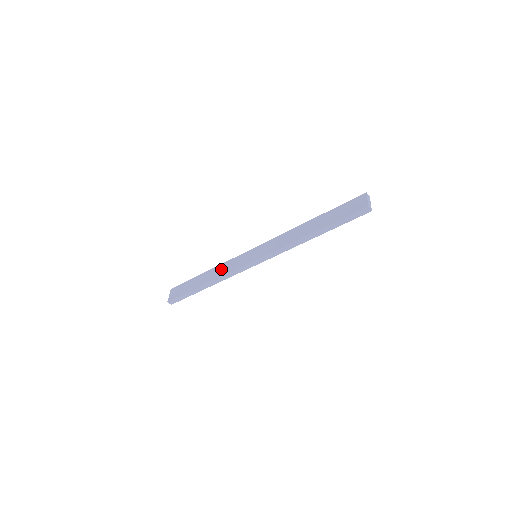
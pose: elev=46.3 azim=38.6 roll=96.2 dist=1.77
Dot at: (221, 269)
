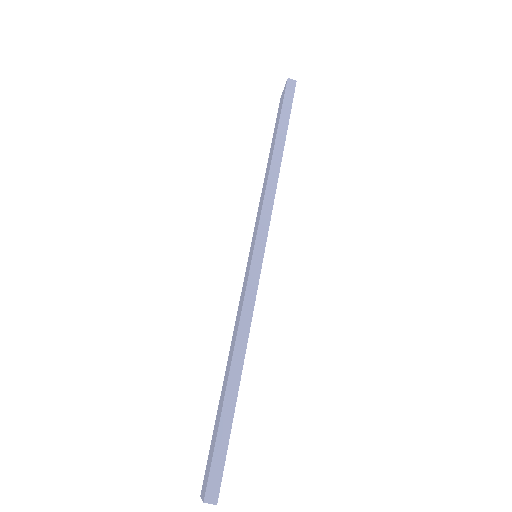
Dot at: (234, 330)
